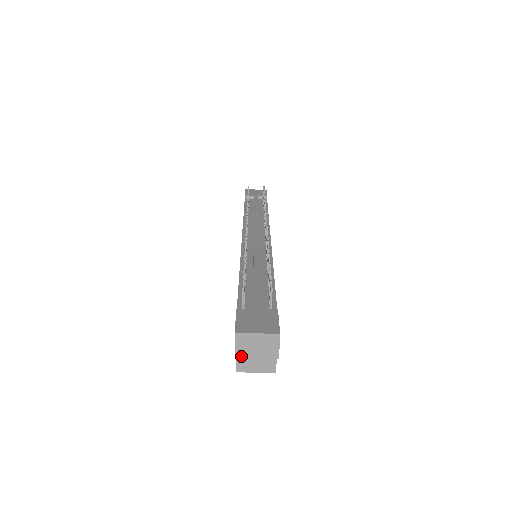
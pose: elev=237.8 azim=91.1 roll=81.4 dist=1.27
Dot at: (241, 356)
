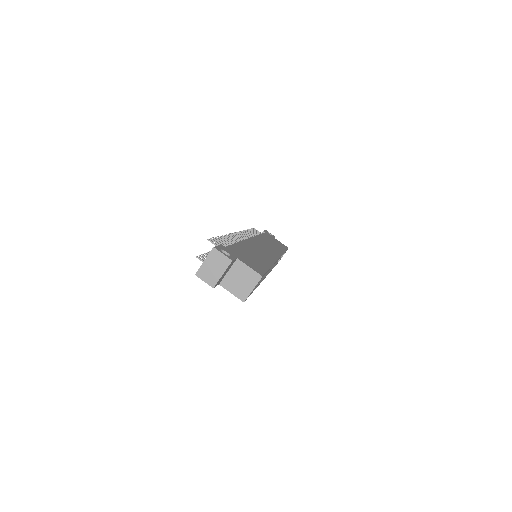
Dot at: (214, 283)
